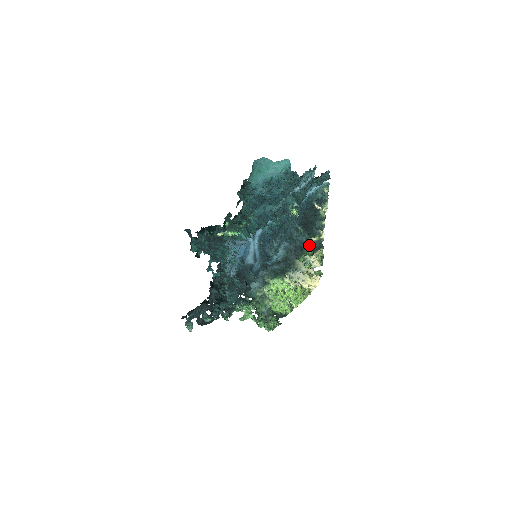
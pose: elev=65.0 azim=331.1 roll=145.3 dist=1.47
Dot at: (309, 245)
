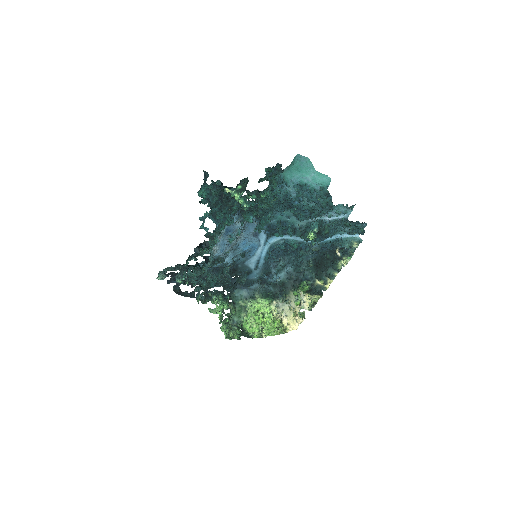
Dot at: (309, 282)
